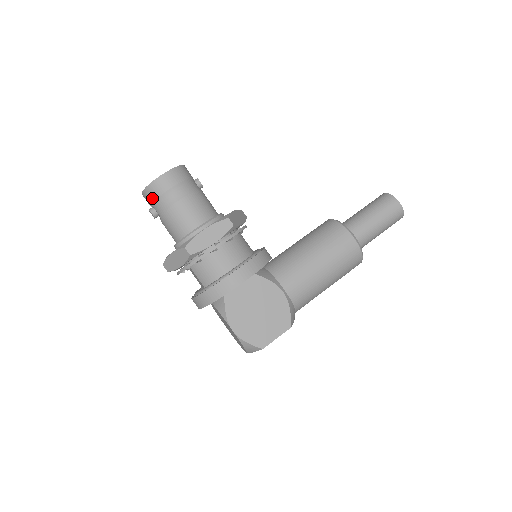
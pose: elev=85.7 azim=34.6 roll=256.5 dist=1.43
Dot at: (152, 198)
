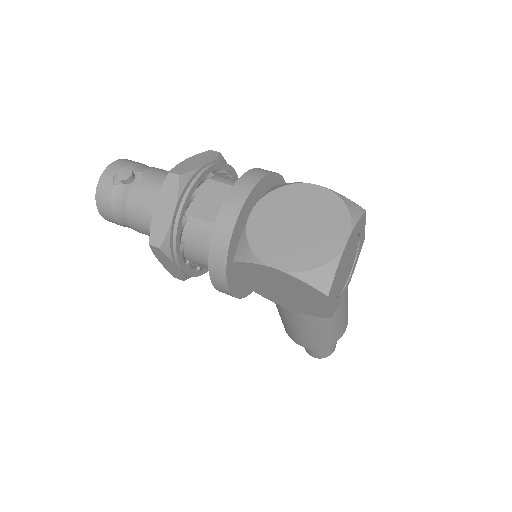
Dot at: (130, 163)
